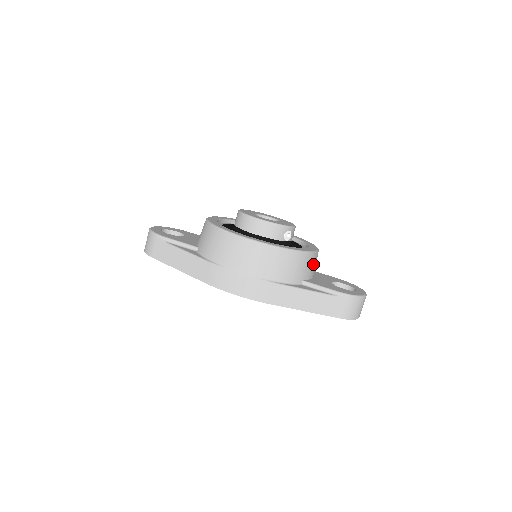
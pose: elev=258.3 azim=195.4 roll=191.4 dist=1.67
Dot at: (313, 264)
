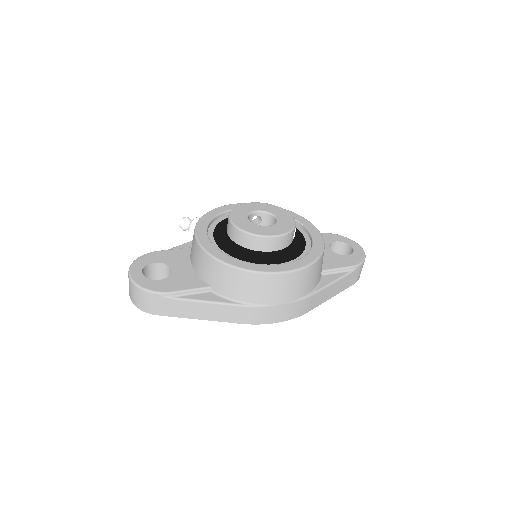
Dot at: occluded
